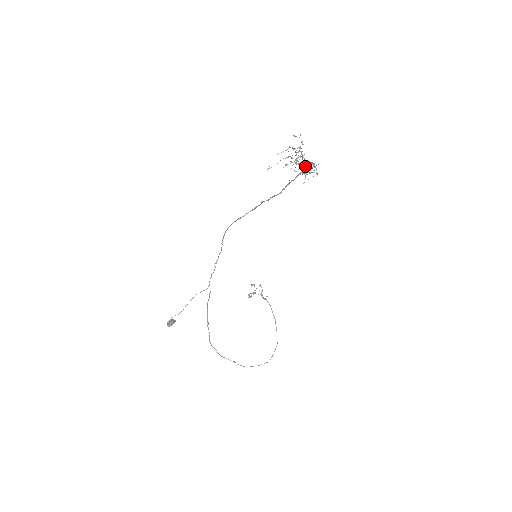
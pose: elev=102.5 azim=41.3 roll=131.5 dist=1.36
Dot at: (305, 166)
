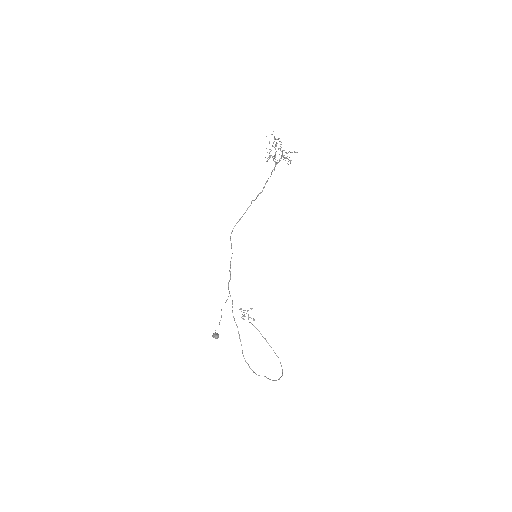
Dot at: (280, 158)
